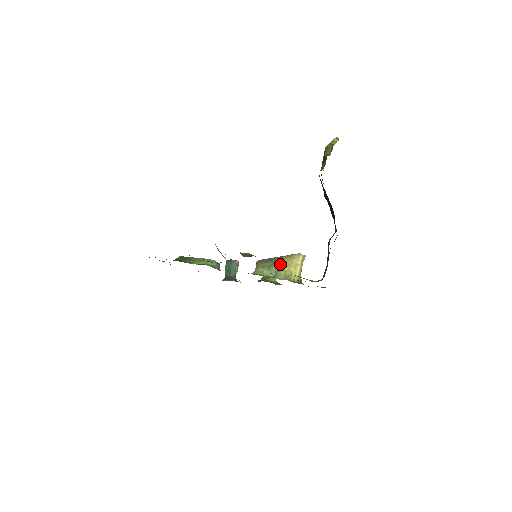
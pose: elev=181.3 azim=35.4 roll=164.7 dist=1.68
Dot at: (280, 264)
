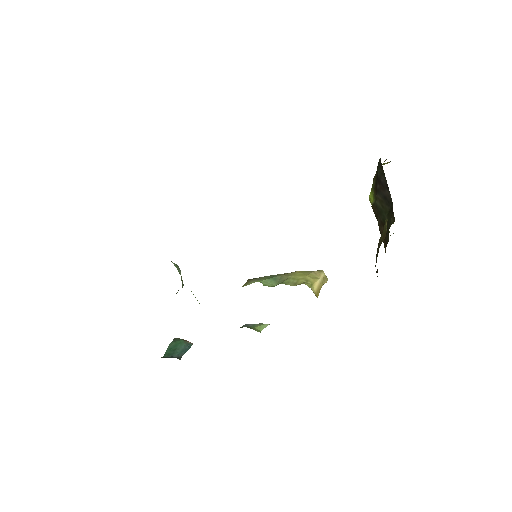
Dot at: (289, 274)
